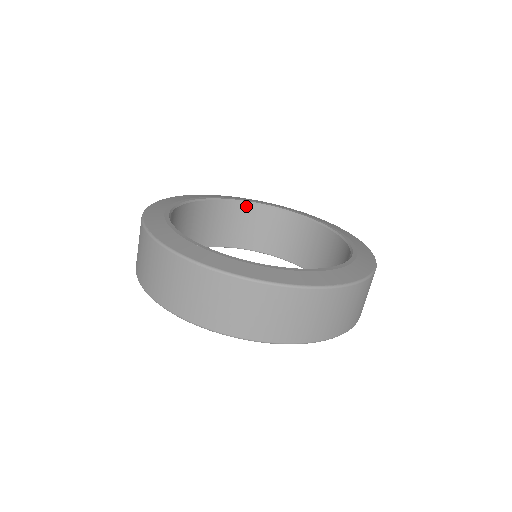
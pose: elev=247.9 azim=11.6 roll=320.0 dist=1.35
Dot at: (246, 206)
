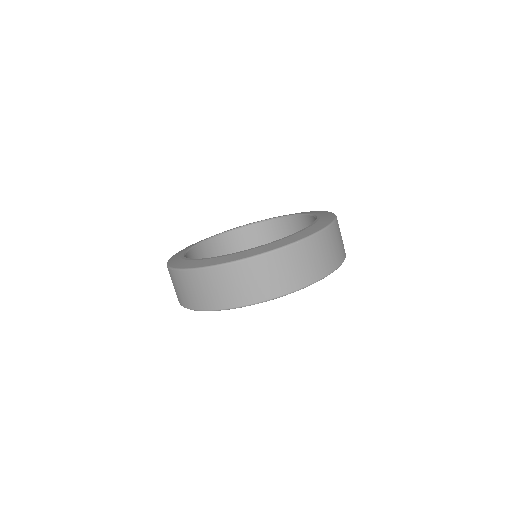
Dot at: (276, 221)
